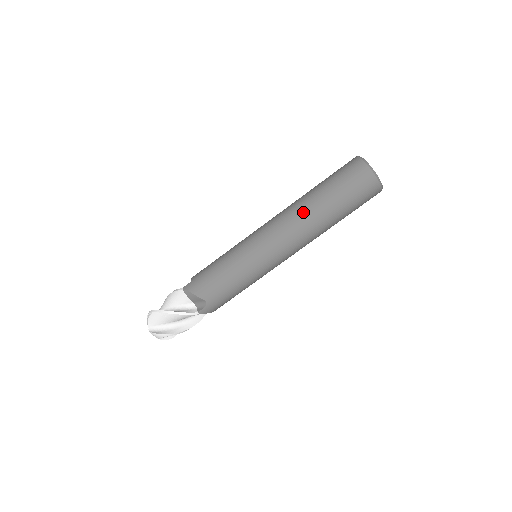
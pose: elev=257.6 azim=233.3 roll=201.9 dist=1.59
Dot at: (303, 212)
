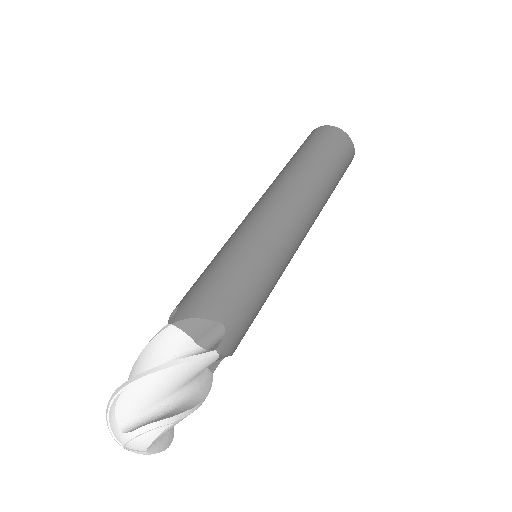
Dot at: (297, 176)
